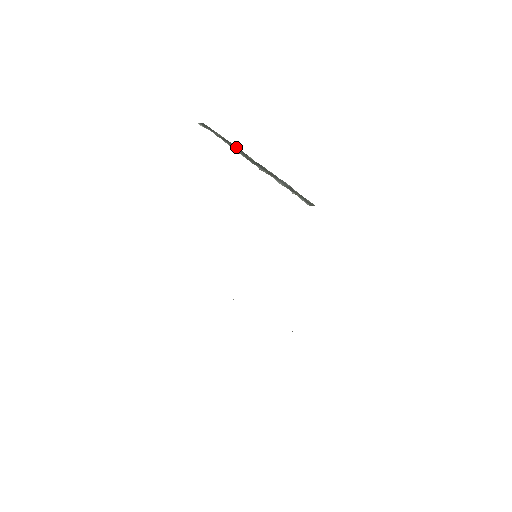
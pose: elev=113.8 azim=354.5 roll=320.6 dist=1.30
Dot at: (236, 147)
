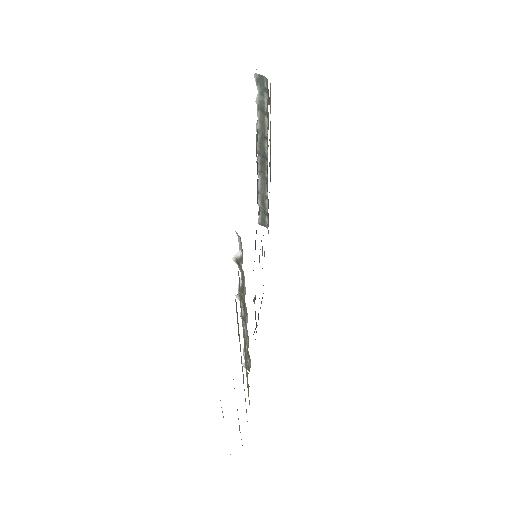
Dot at: (264, 125)
